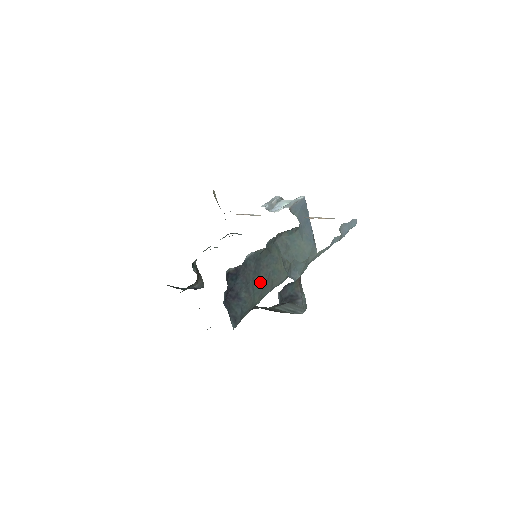
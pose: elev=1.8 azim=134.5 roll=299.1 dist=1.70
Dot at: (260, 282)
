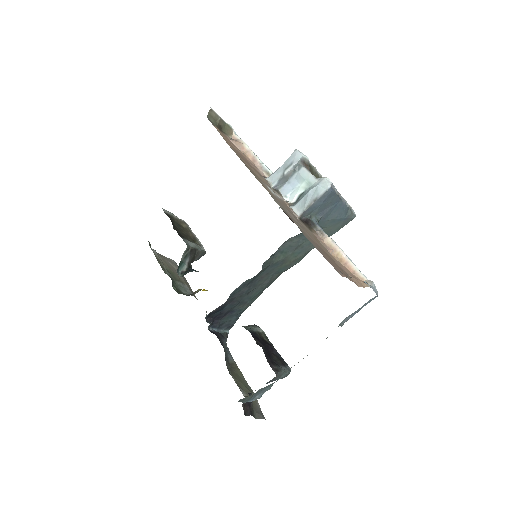
Dot at: (259, 287)
